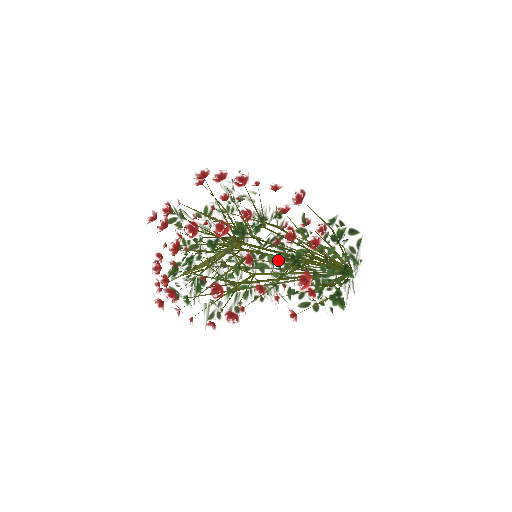
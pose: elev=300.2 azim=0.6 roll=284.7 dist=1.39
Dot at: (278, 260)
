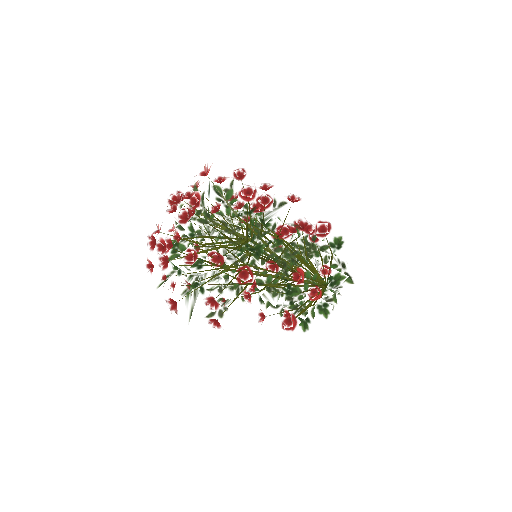
Dot at: (275, 281)
